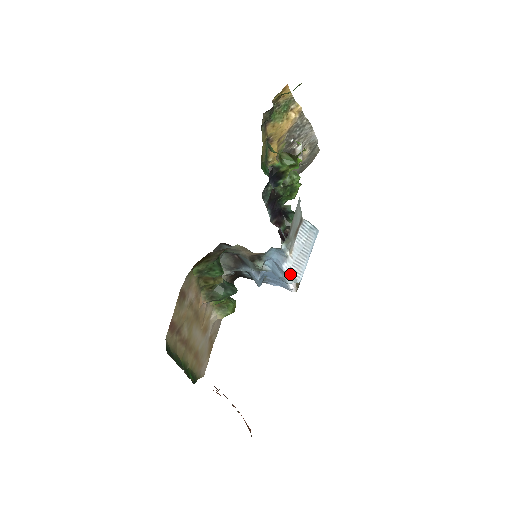
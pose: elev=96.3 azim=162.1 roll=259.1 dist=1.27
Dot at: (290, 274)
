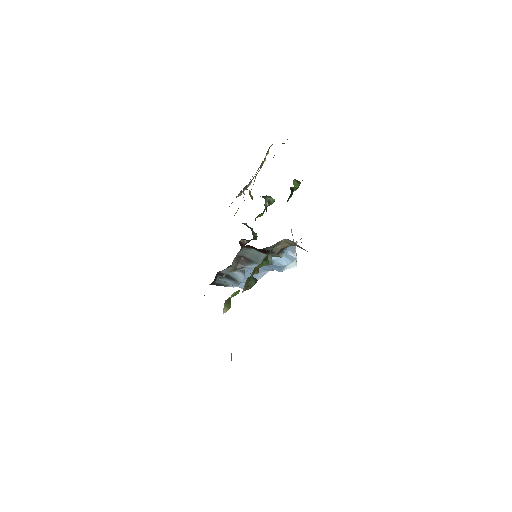
Dot at: occluded
